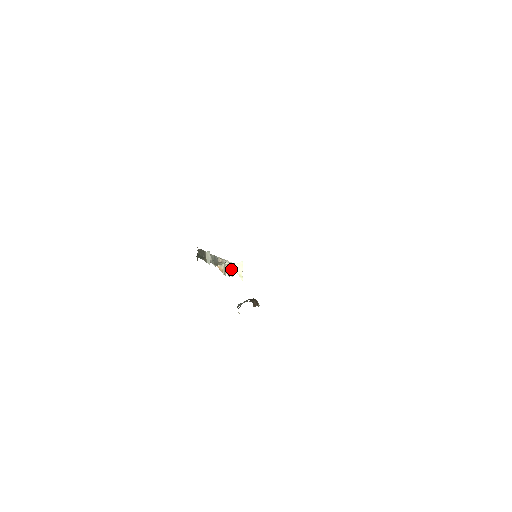
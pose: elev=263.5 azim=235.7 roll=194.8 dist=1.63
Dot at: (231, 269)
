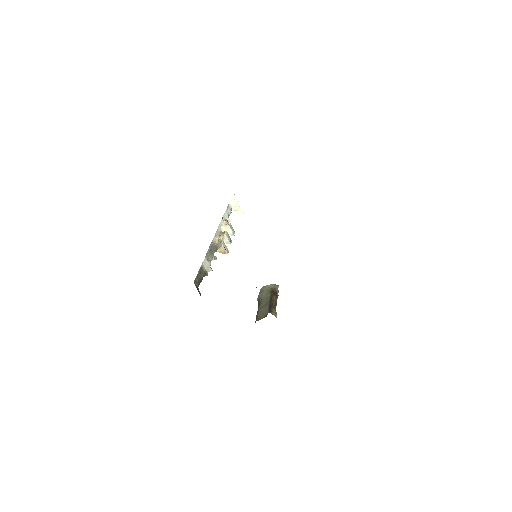
Dot at: (229, 229)
